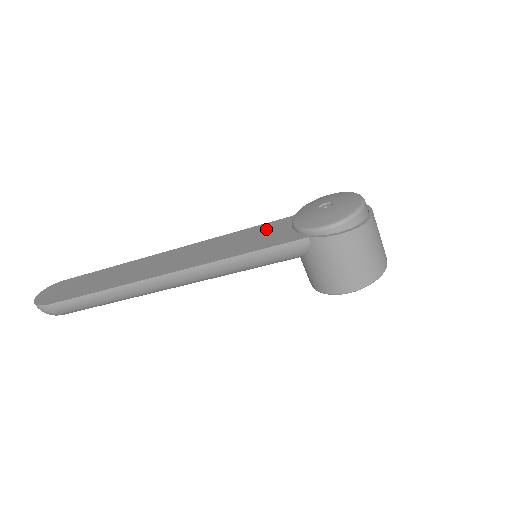
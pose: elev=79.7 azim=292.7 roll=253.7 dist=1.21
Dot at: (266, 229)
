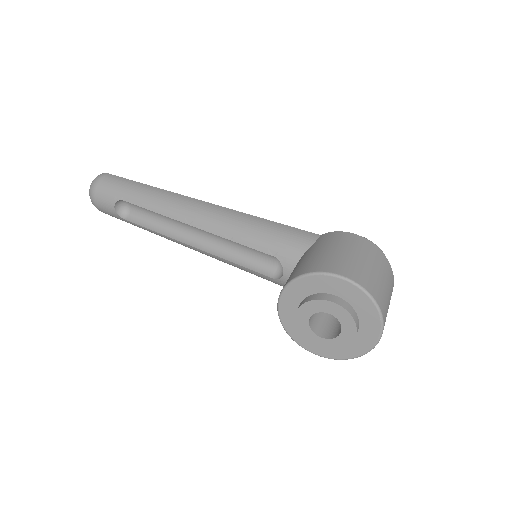
Dot at: occluded
